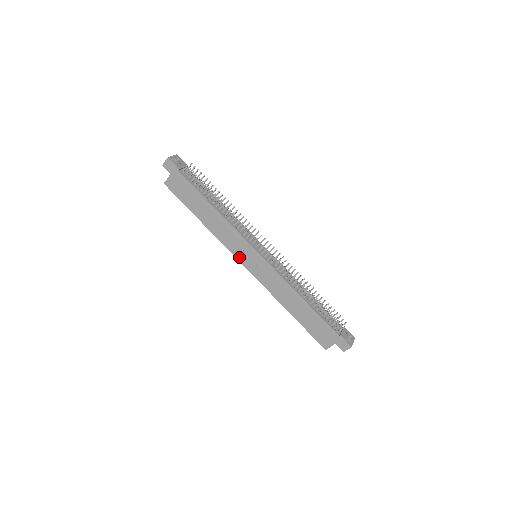
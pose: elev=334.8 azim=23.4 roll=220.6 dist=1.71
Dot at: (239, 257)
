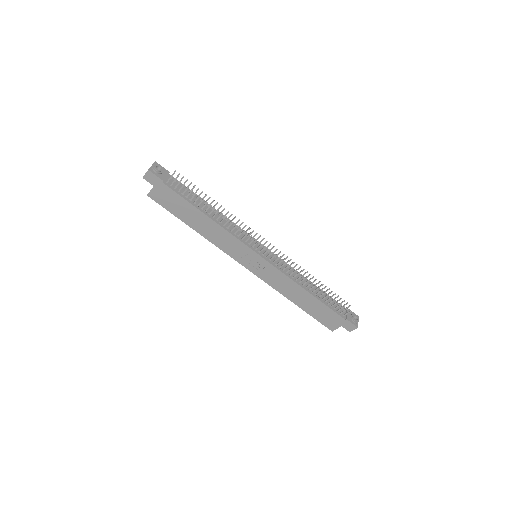
Dot at: (239, 260)
